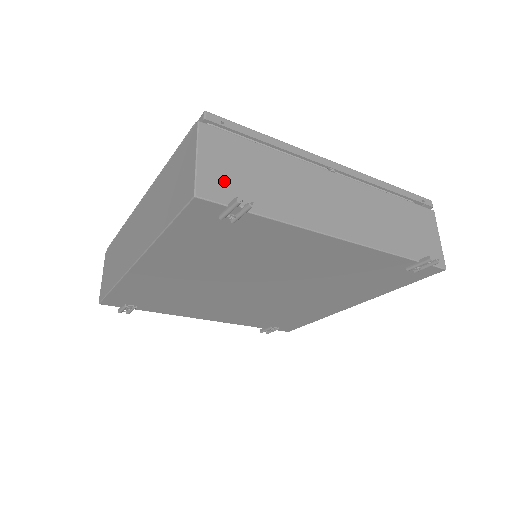
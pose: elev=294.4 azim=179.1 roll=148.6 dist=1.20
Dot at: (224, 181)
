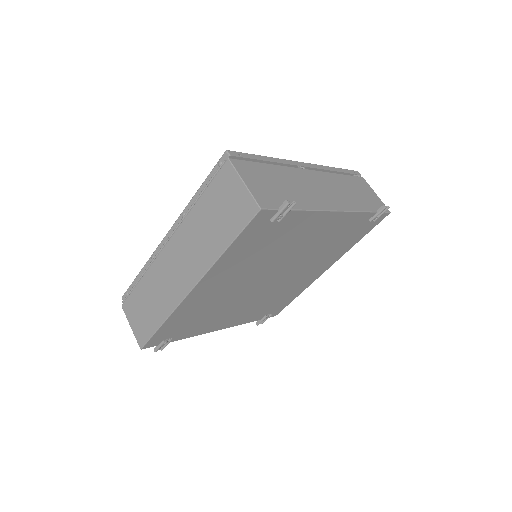
Dot at: (266, 194)
